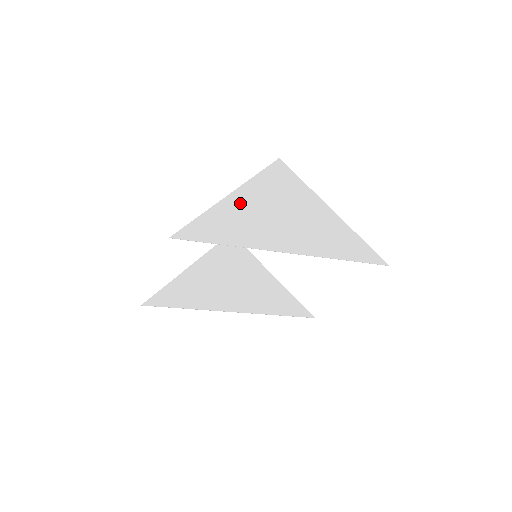
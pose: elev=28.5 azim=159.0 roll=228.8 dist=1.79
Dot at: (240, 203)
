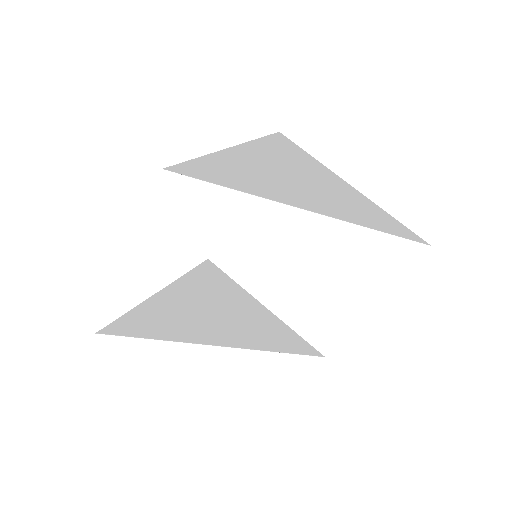
Dot at: (247, 157)
